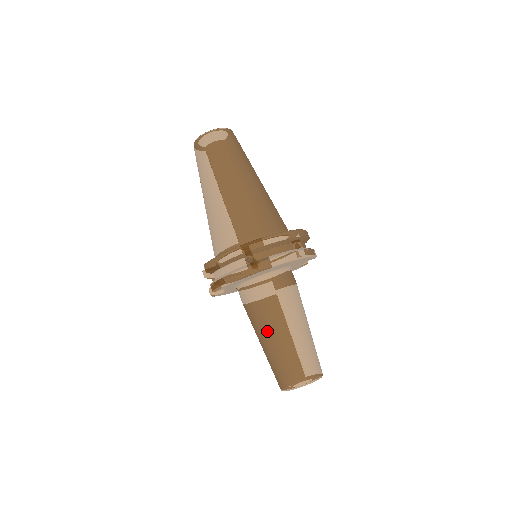
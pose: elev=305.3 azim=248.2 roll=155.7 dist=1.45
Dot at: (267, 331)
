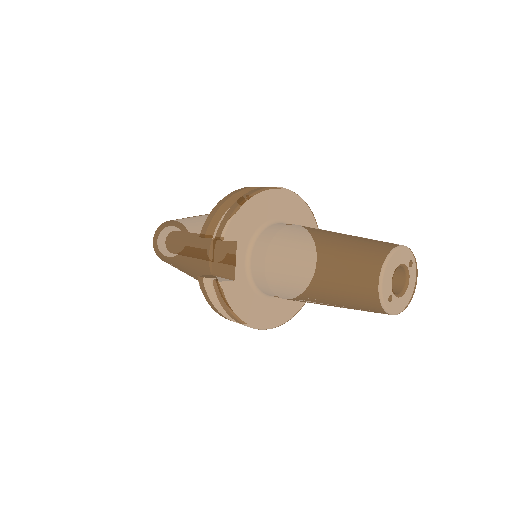
Dot at: (310, 242)
